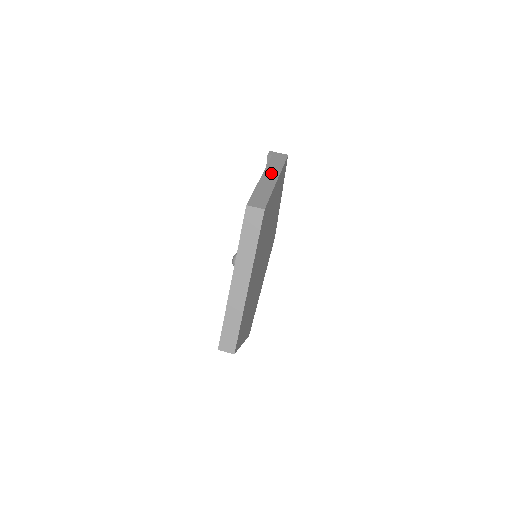
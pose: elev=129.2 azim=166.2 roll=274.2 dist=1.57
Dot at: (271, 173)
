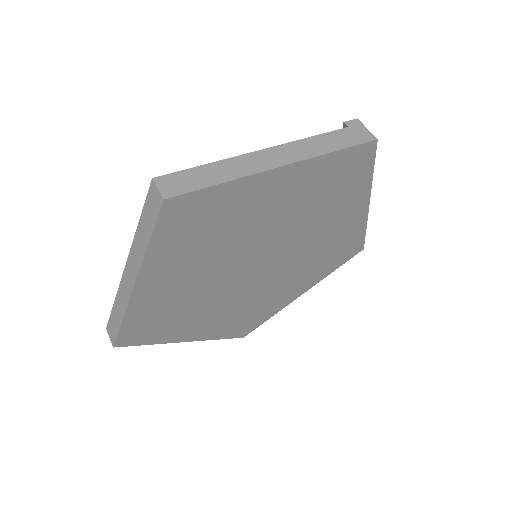
Dot at: (287, 152)
